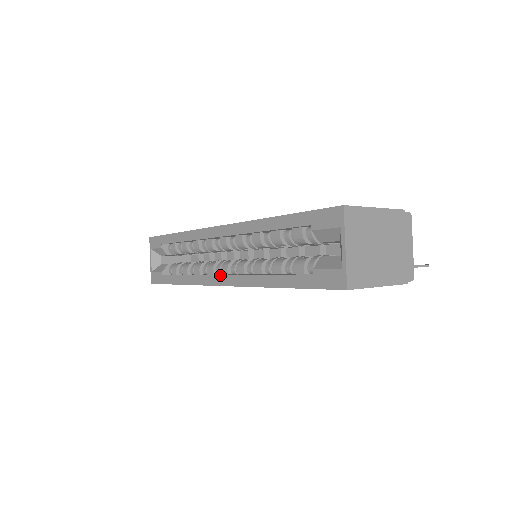
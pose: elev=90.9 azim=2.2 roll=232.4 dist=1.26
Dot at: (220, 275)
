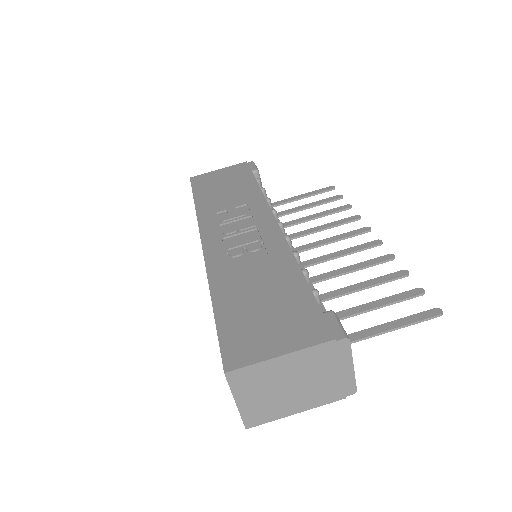
Dot at: occluded
